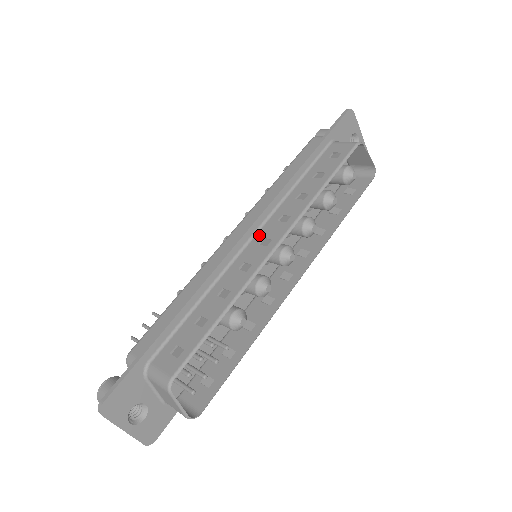
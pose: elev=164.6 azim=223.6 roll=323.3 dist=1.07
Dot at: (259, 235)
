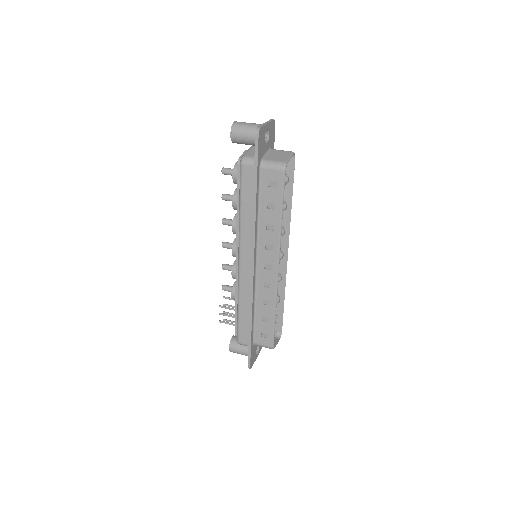
Dot at: (260, 262)
